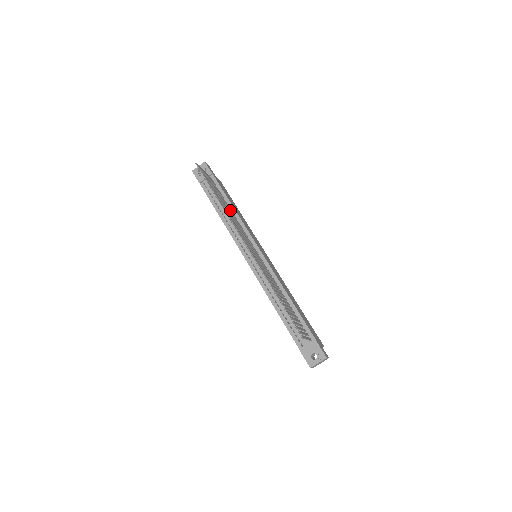
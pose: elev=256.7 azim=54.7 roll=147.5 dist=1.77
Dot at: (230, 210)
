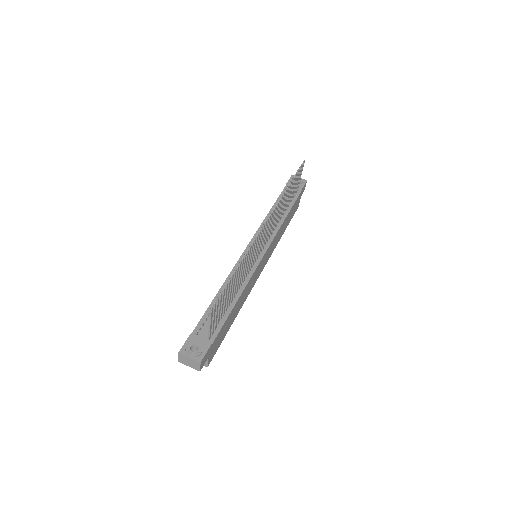
Dot at: (283, 212)
